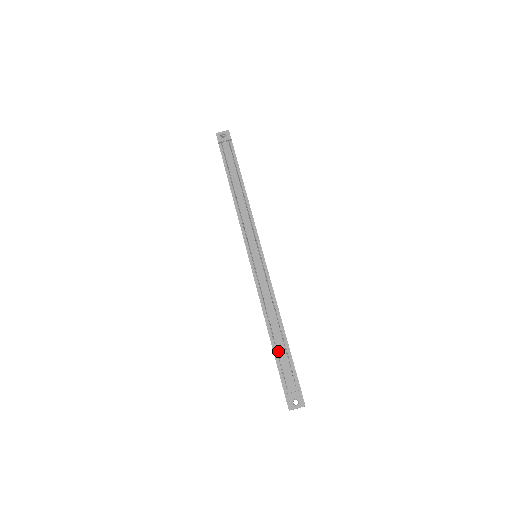
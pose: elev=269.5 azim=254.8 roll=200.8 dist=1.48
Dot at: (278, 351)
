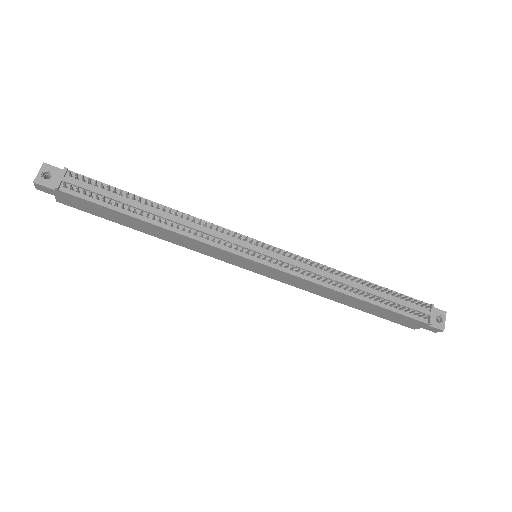
Dot at: (386, 303)
